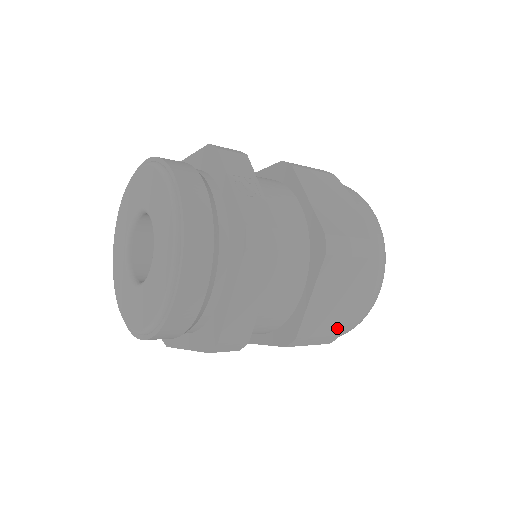
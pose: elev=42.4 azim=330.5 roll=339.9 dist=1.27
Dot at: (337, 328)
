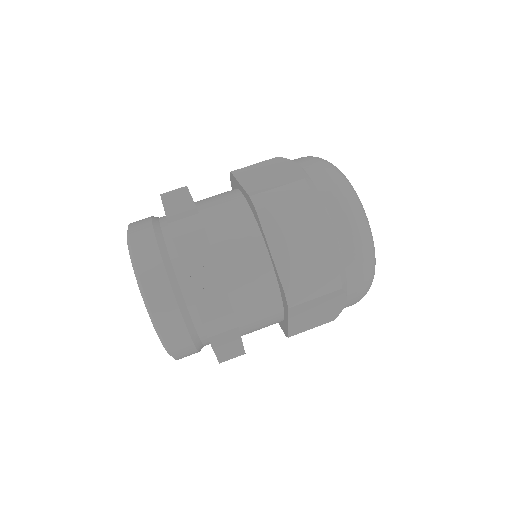
Dot at: (328, 320)
